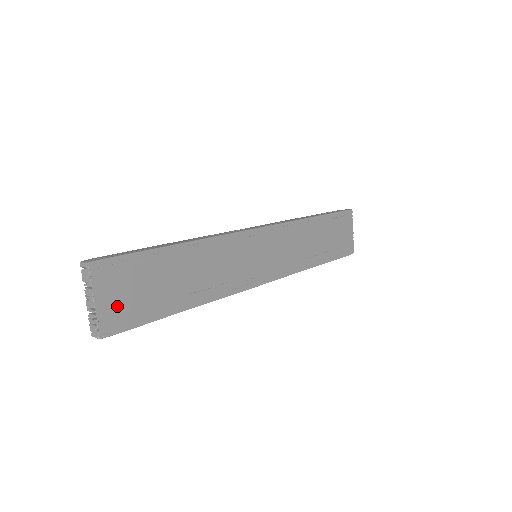
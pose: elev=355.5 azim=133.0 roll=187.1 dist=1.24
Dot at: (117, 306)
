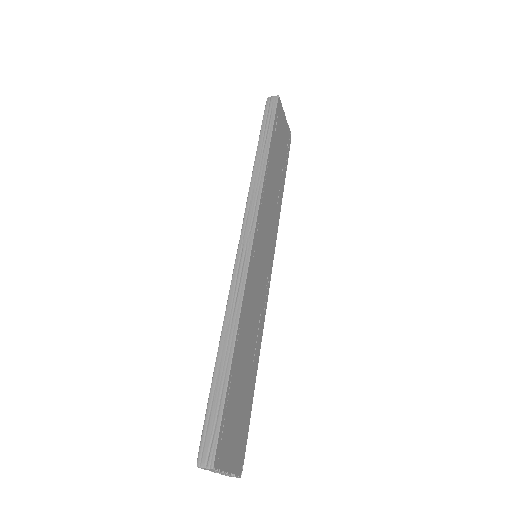
Dot at: (236, 449)
